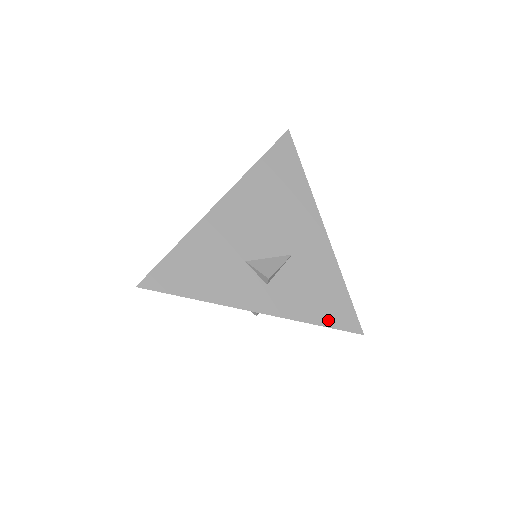
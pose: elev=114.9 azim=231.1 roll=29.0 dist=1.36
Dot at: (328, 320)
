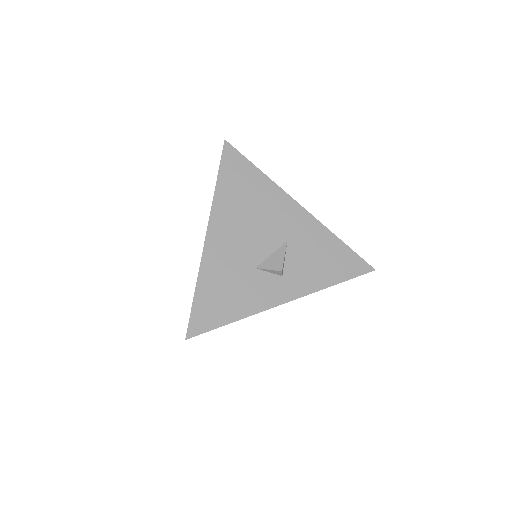
Dot at: (343, 275)
